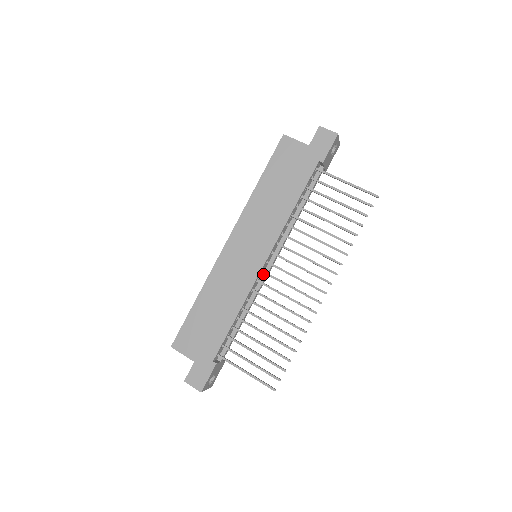
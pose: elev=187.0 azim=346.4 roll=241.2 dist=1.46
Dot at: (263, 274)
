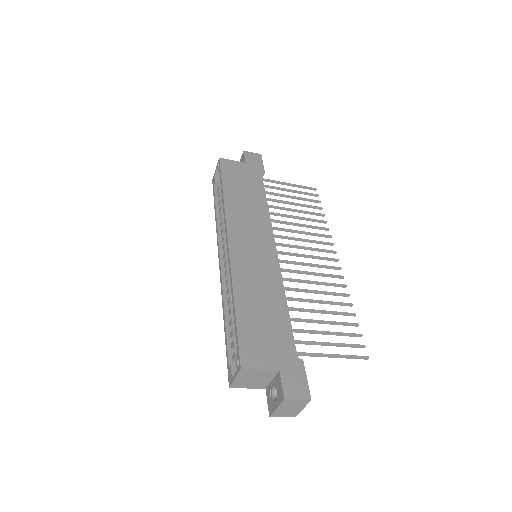
Dot at: occluded
